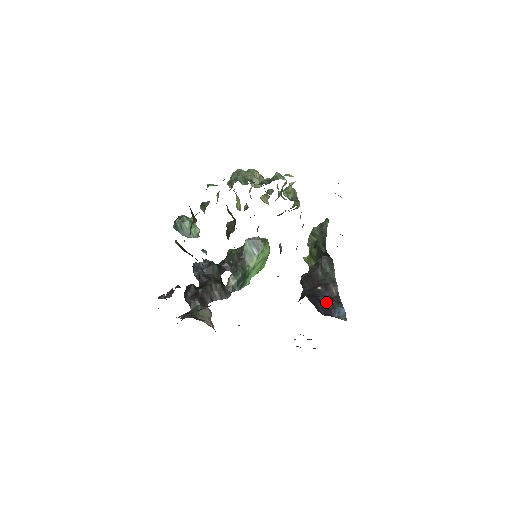
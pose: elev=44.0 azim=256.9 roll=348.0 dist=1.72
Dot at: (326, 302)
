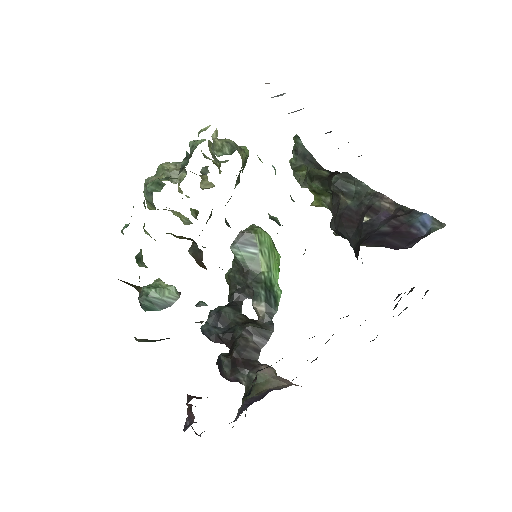
Dot at: (393, 228)
